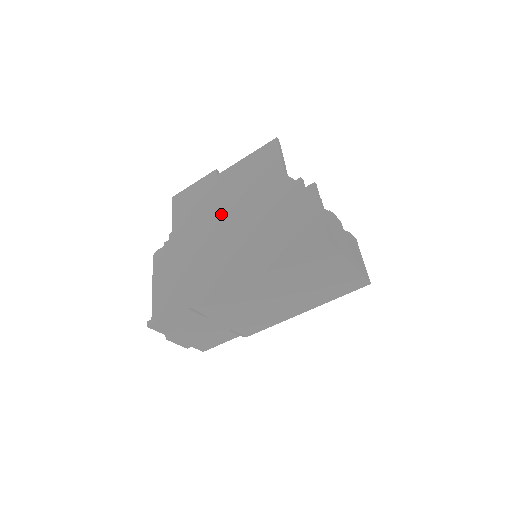
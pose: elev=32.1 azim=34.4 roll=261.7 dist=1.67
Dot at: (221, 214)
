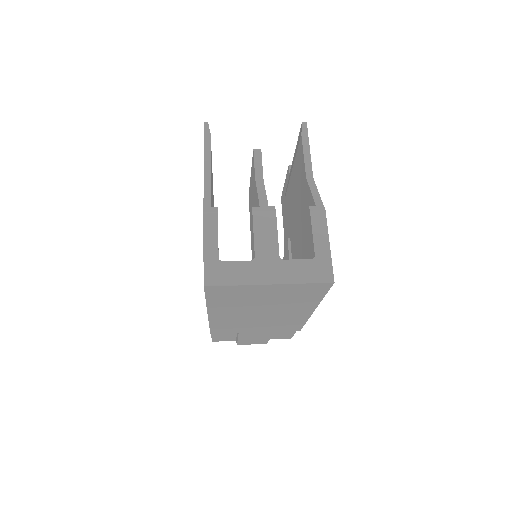
Dot at: occluded
